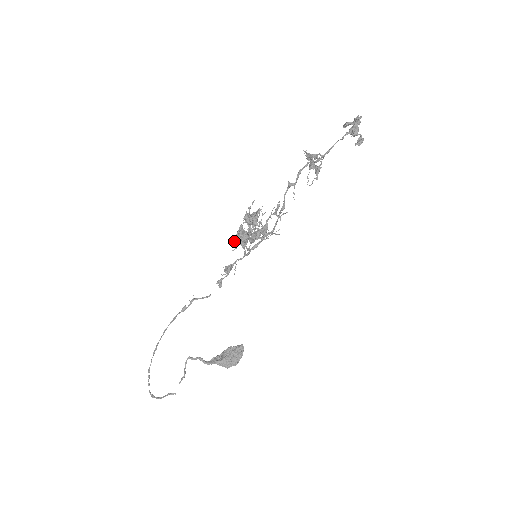
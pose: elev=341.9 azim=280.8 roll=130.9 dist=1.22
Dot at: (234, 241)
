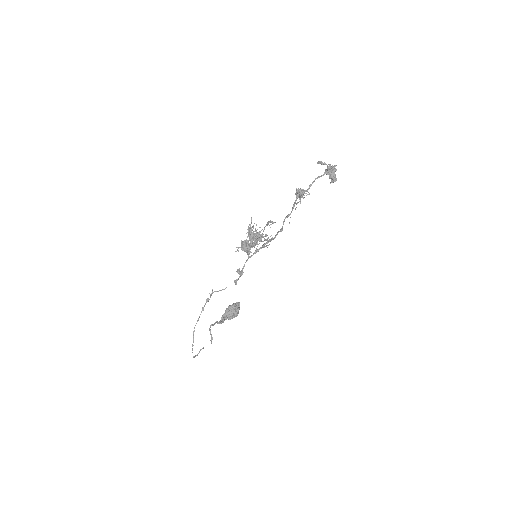
Dot at: (238, 247)
